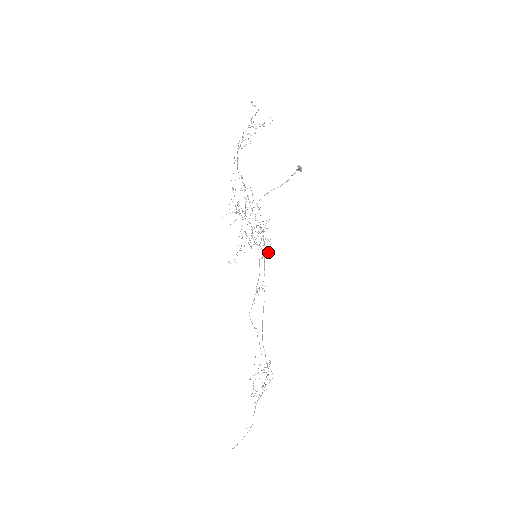
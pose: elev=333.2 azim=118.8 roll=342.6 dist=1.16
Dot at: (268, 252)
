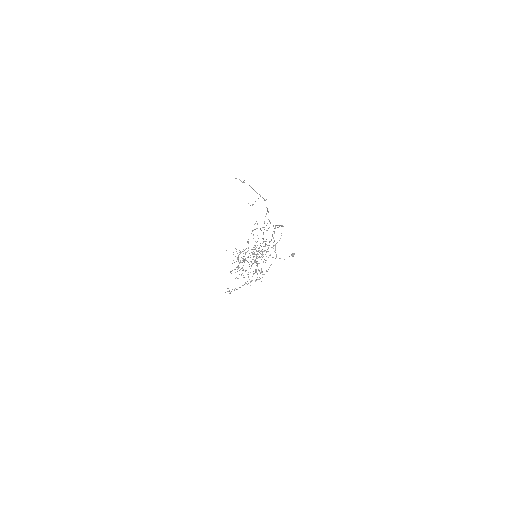
Dot at: (261, 271)
